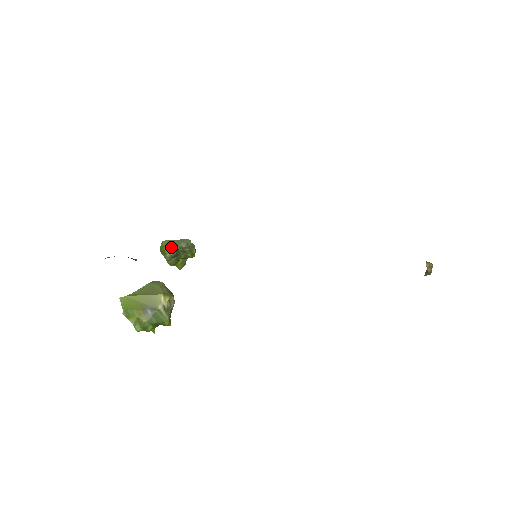
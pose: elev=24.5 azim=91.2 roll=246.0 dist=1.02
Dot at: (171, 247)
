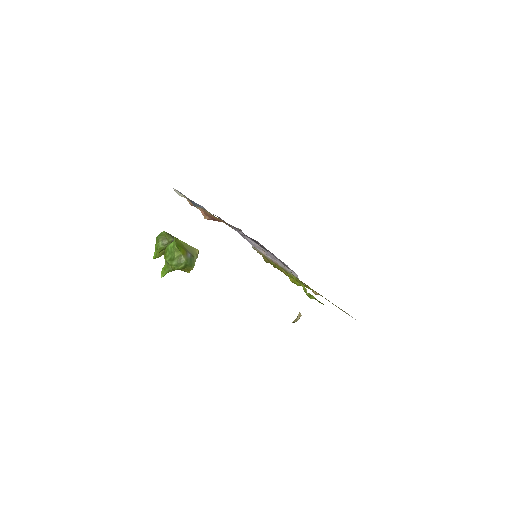
Dot at: (172, 237)
